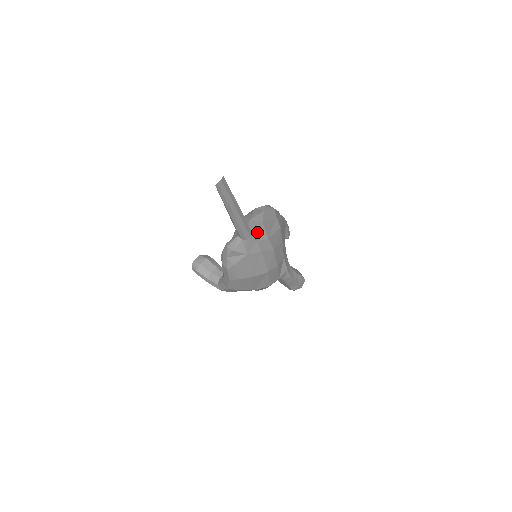
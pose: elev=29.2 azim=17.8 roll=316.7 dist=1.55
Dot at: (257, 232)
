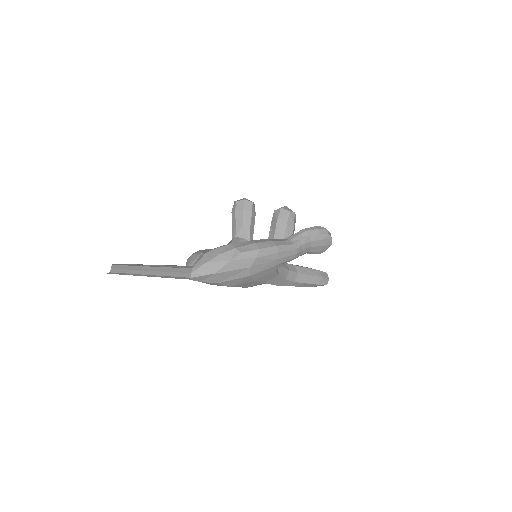
Dot at: (201, 277)
